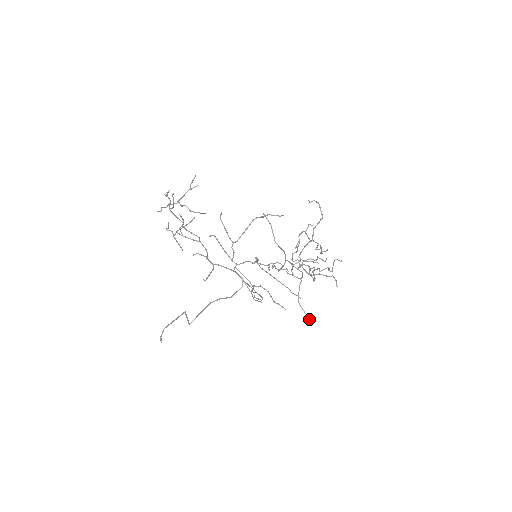
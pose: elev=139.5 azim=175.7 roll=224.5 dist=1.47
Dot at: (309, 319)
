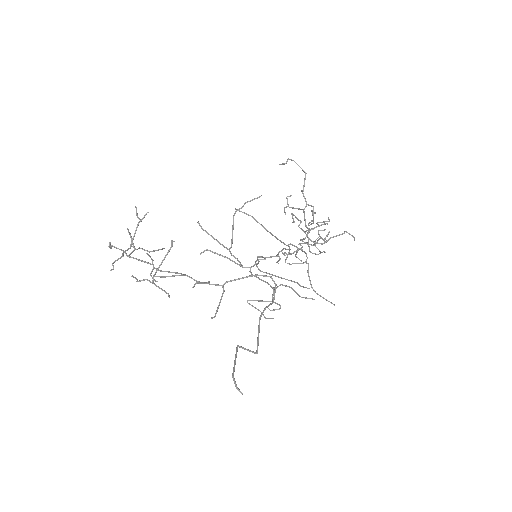
Dot at: occluded
